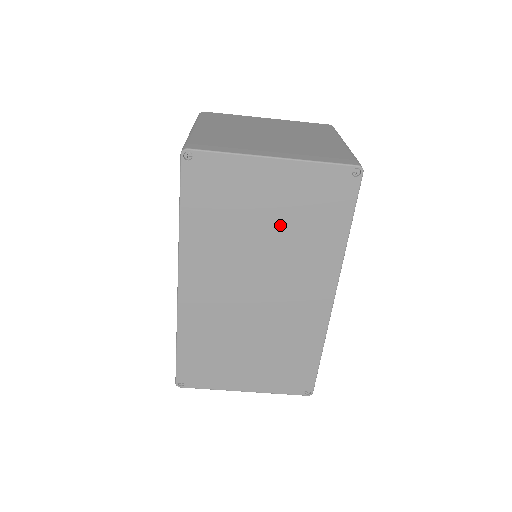
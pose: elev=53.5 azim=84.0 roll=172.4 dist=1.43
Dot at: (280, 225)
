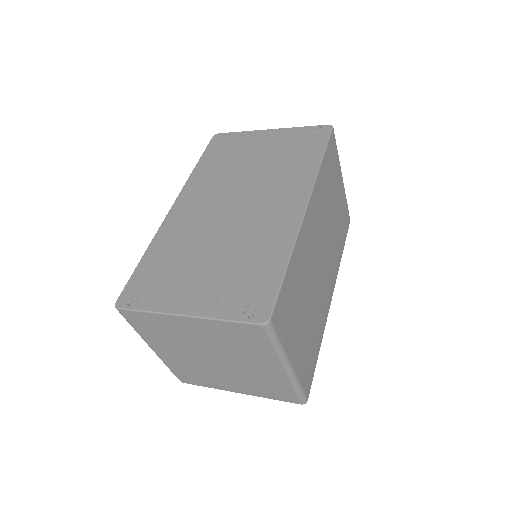
Dot at: occluded
